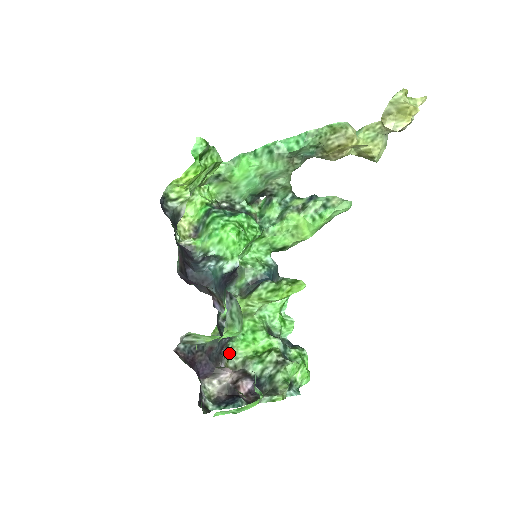
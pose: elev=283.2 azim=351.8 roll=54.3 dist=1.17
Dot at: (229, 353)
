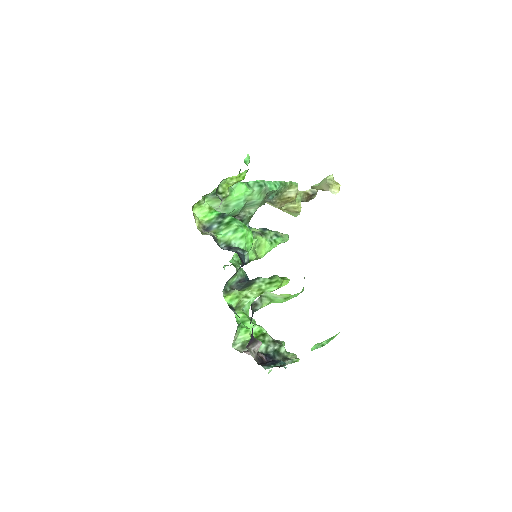
Dot at: (234, 338)
